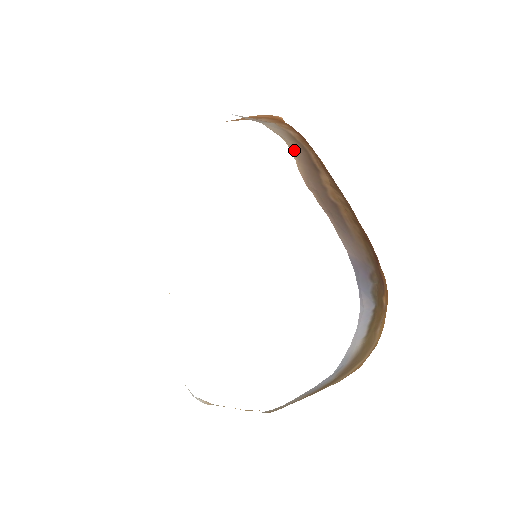
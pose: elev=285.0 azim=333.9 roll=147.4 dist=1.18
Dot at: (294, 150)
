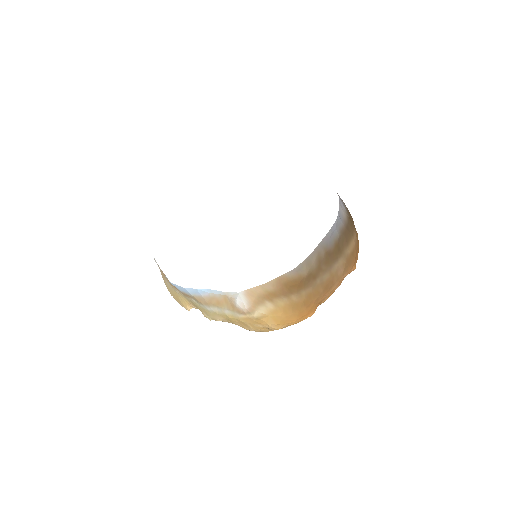
Dot at: occluded
